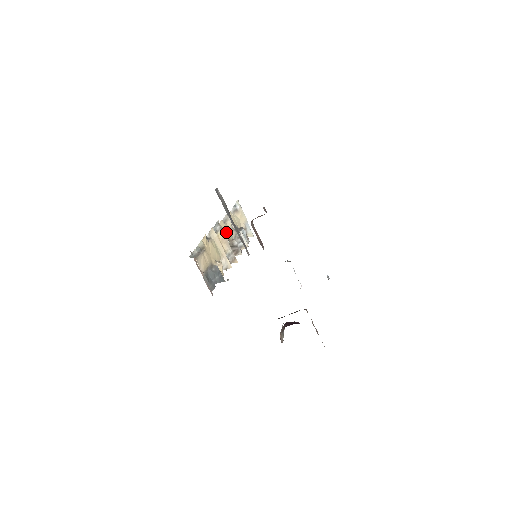
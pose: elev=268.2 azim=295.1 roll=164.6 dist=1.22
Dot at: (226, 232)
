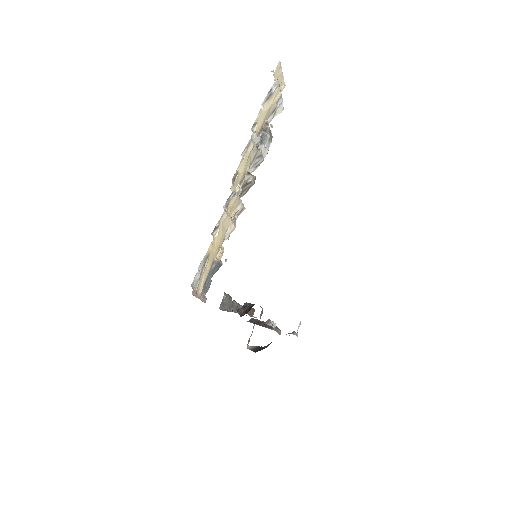
Dot at: (243, 170)
